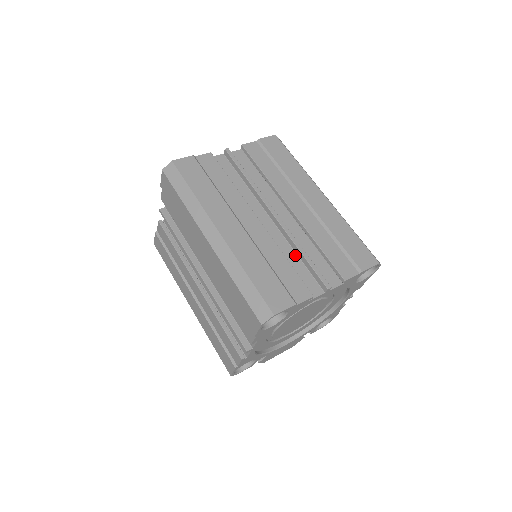
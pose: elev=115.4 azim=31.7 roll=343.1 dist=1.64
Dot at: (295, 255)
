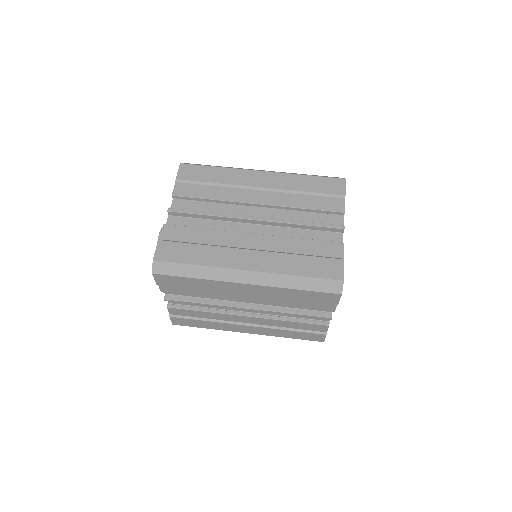
Dot at: (299, 230)
